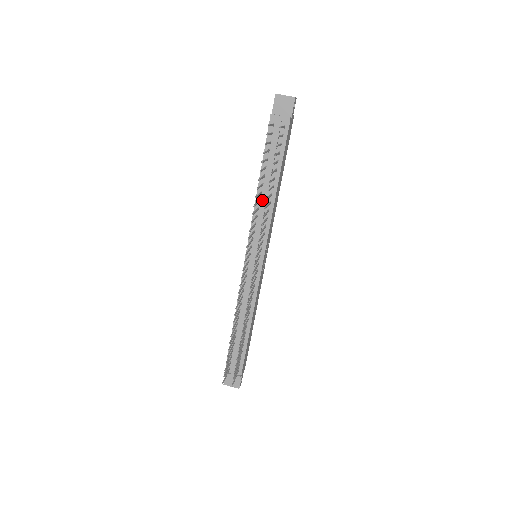
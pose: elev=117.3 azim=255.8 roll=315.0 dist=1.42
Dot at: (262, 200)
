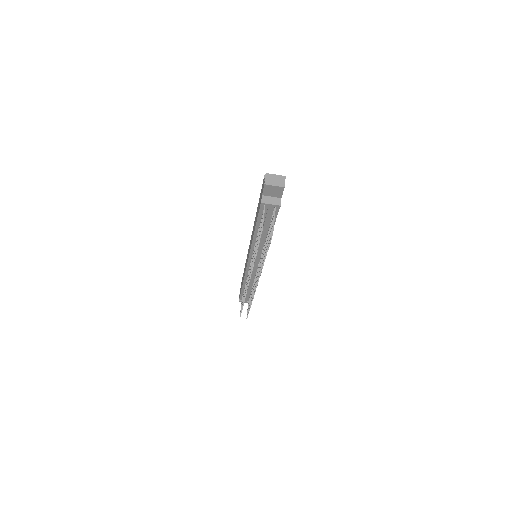
Dot at: occluded
